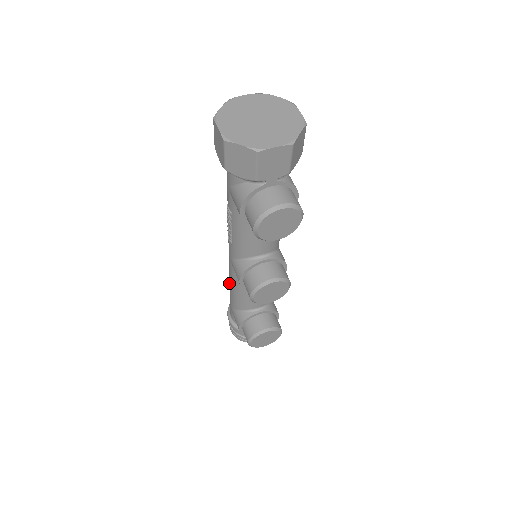
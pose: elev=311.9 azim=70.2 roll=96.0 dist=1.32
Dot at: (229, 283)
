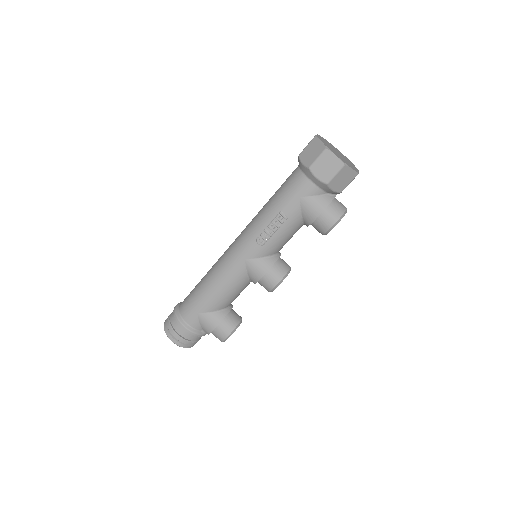
Dot at: (214, 287)
